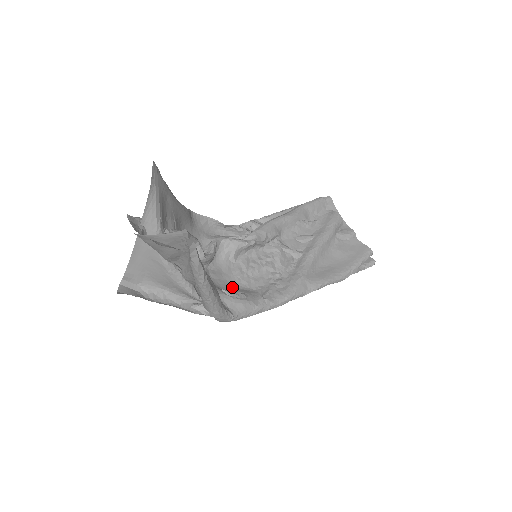
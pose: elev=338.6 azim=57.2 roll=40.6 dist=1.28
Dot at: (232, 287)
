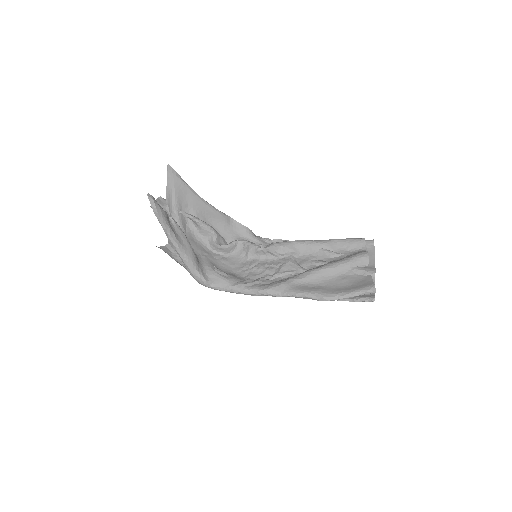
Dot at: (230, 272)
